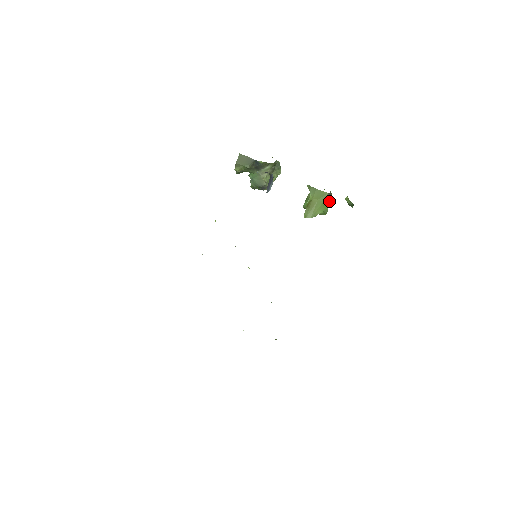
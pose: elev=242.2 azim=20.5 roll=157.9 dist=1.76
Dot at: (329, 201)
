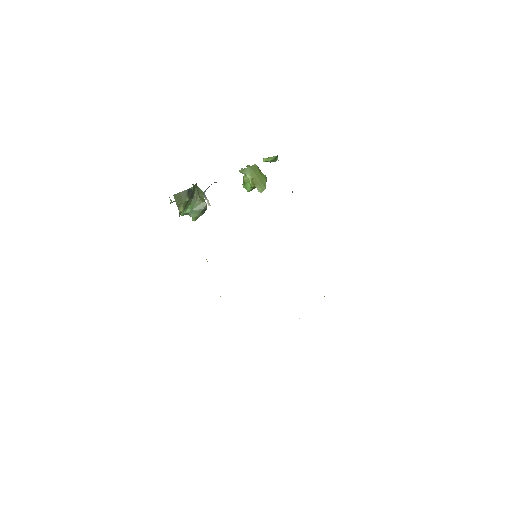
Dot at: occluded
